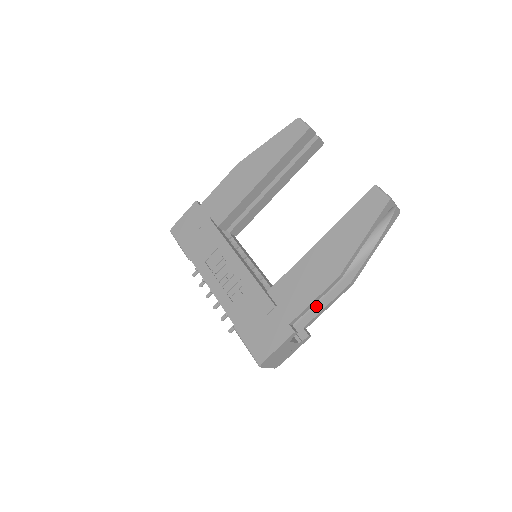
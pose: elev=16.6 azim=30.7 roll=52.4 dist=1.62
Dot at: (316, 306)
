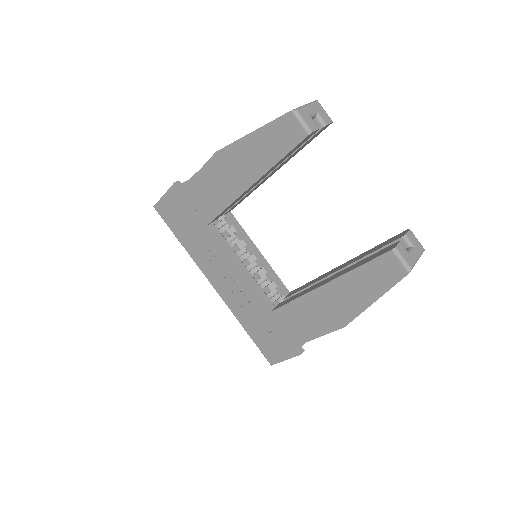
Dot at: occluded
